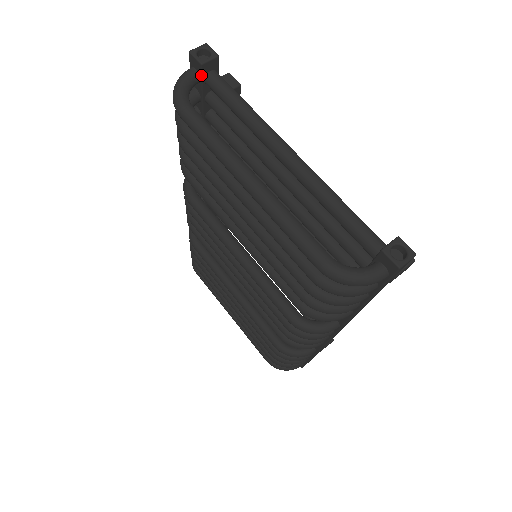
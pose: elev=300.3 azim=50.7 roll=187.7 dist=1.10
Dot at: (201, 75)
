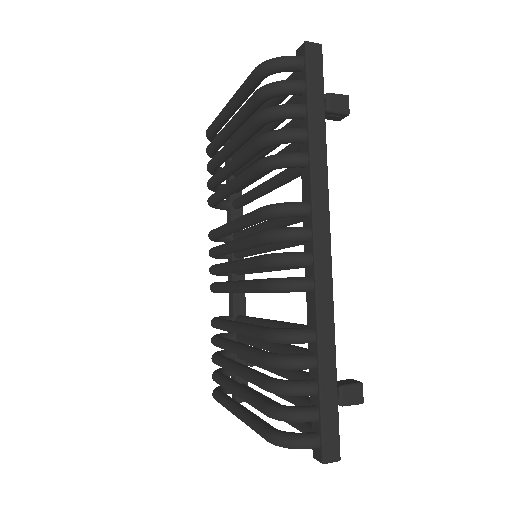
Dot at: occluded
